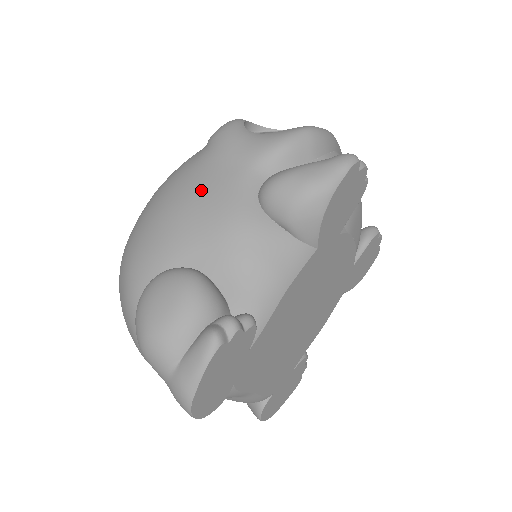
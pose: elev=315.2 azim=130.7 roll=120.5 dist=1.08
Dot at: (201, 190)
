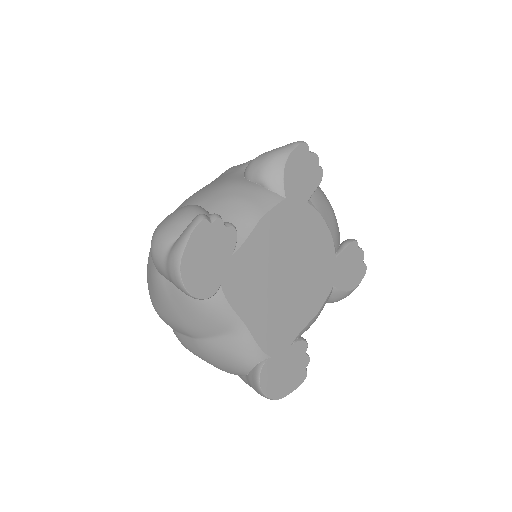
Dot at: (208, 184)
